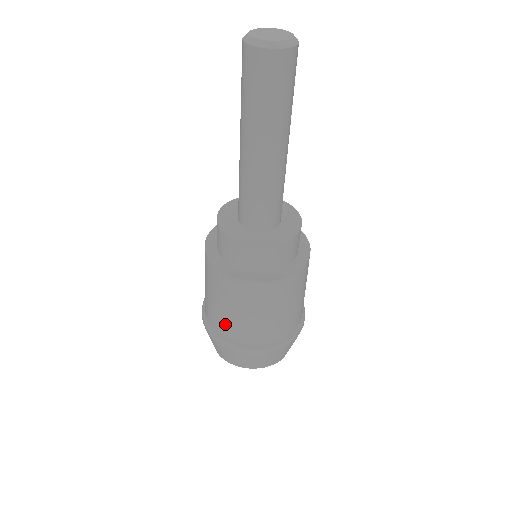
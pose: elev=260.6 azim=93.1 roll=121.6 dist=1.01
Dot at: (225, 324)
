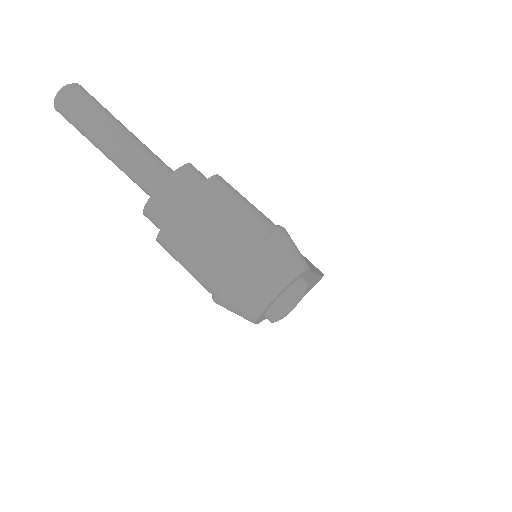
Dot at: (207, 272)
